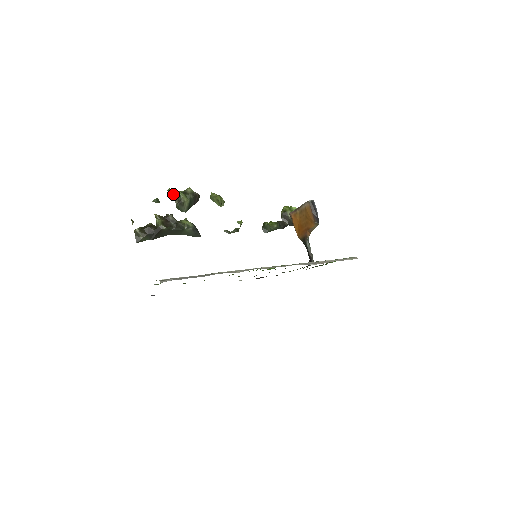
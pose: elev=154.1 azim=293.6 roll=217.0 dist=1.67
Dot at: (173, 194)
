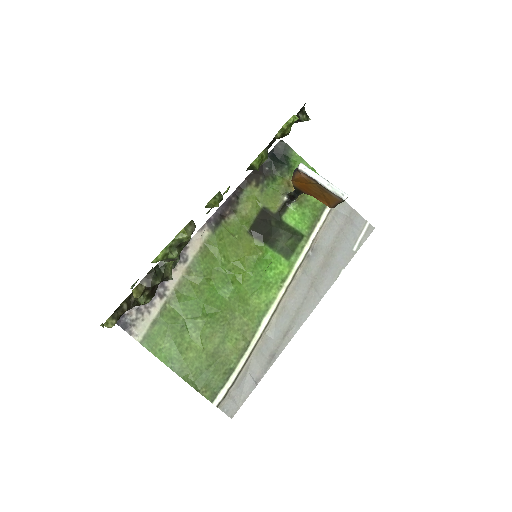
Dot at: occluded
